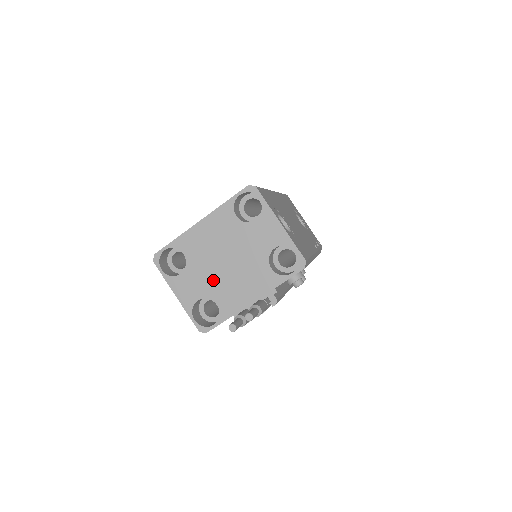
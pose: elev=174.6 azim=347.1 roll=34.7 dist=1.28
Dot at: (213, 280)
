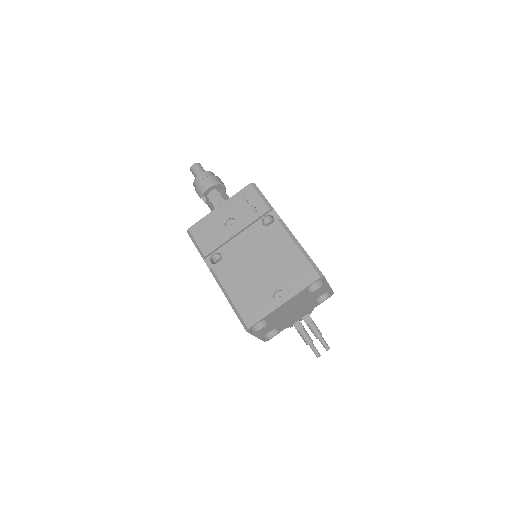
Dot at: (281, 321)
